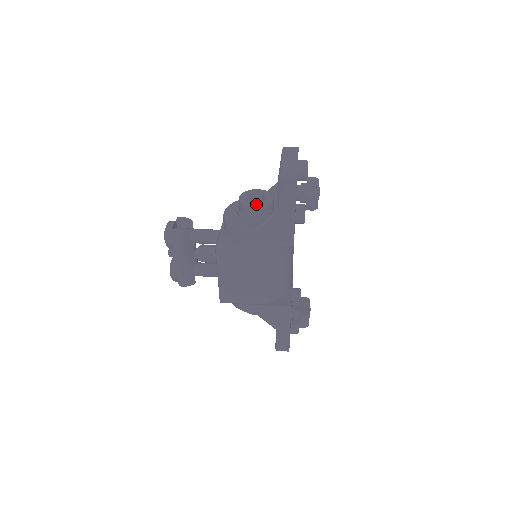
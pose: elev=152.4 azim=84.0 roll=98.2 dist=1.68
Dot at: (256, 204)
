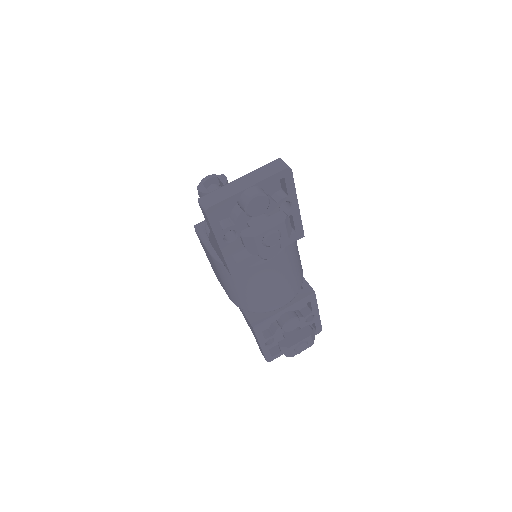
Dot at: occluded
